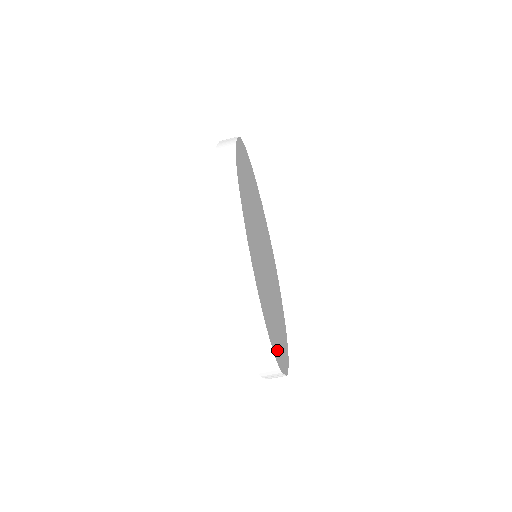
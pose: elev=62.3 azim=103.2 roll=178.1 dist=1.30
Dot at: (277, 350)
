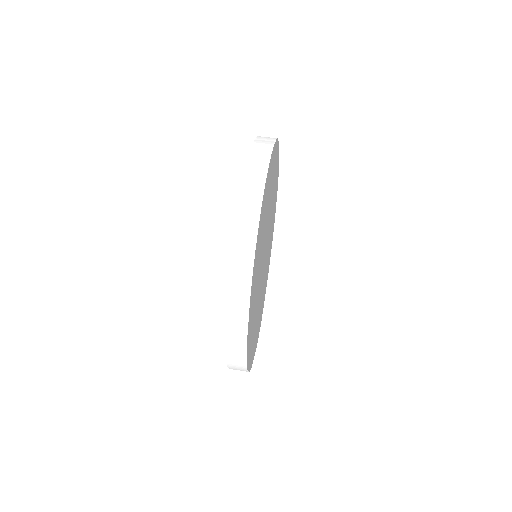
Dot at: (254, 278)
